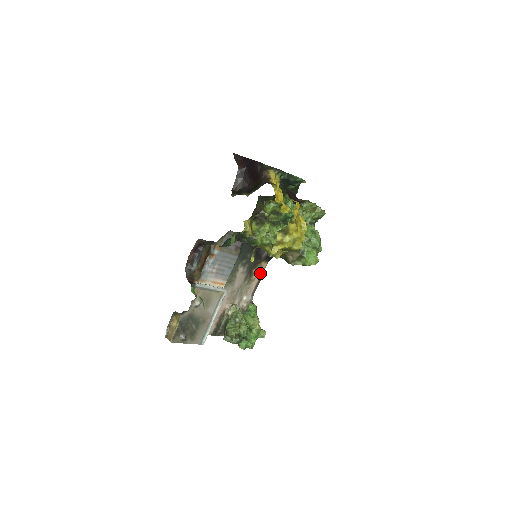
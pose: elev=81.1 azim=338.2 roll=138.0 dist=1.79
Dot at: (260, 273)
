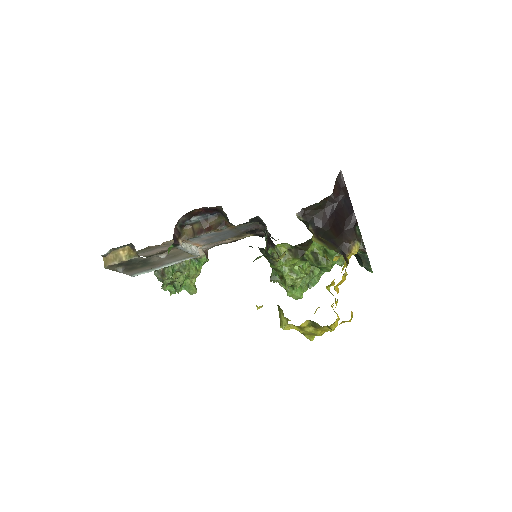
Dot at: (238, 238)
